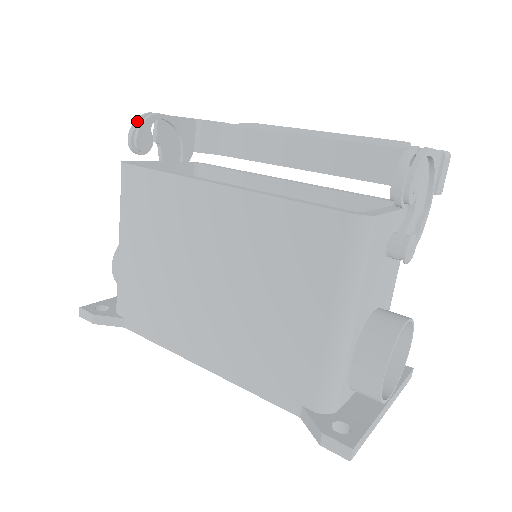
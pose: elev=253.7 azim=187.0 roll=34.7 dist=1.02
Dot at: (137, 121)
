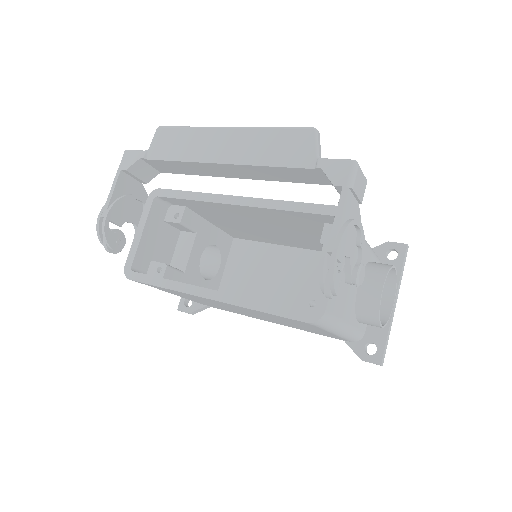
Dot at: (100, 238)
